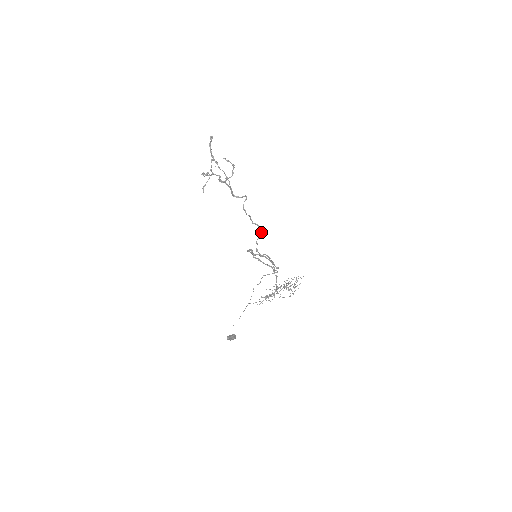
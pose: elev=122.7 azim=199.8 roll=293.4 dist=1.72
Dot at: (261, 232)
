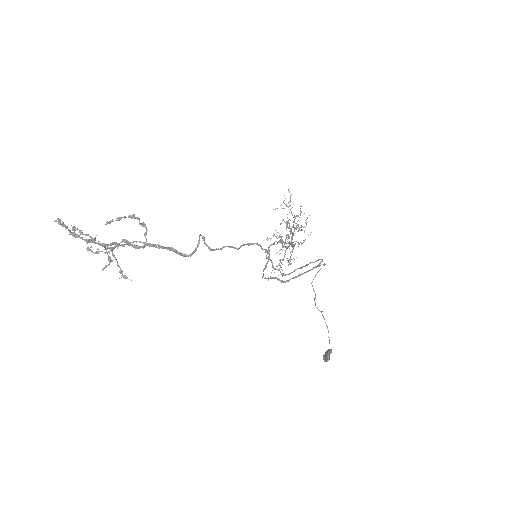
Dot at: (265, 251)
